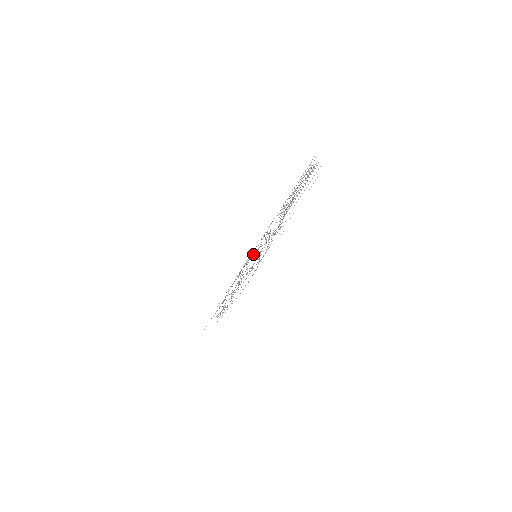
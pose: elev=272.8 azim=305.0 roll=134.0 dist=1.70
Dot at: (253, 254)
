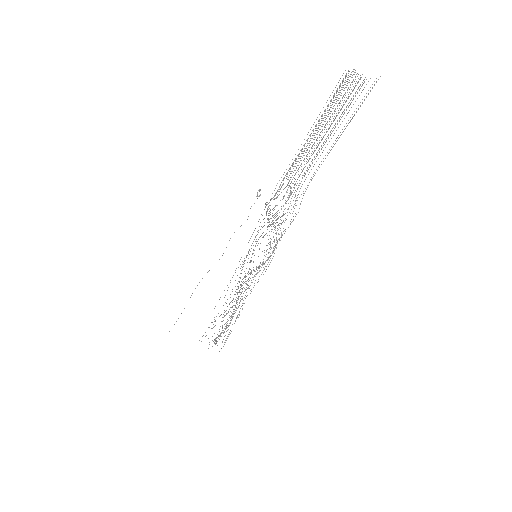
Dot at: occluded
